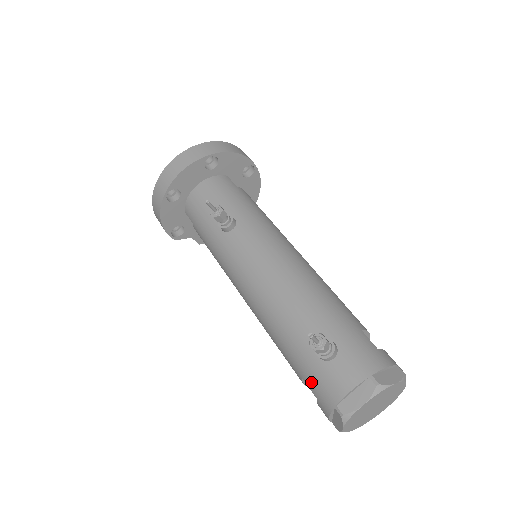
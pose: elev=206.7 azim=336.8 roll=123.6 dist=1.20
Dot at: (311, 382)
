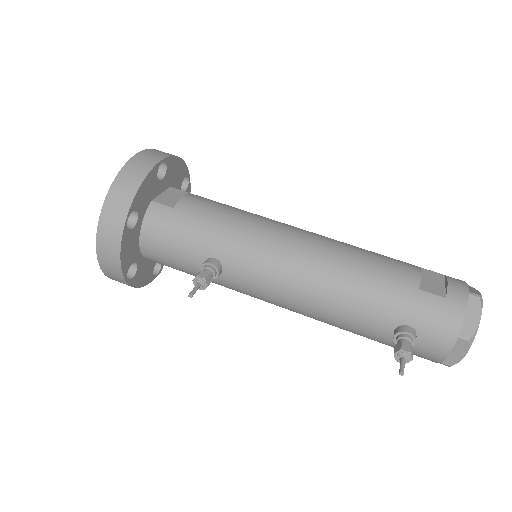
Dot at: occluded
